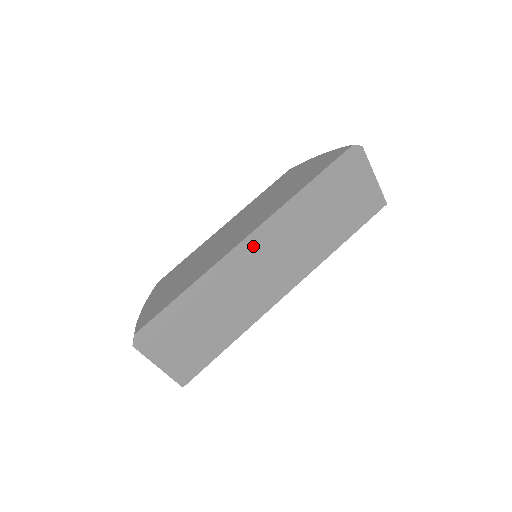
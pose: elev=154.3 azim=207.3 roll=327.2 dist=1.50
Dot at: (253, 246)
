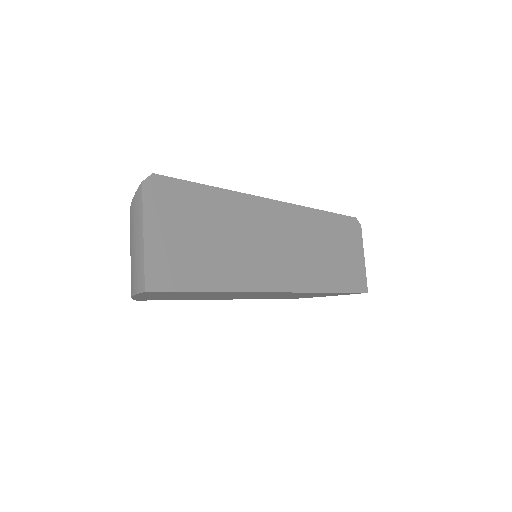
Dot at: (277, 213)
